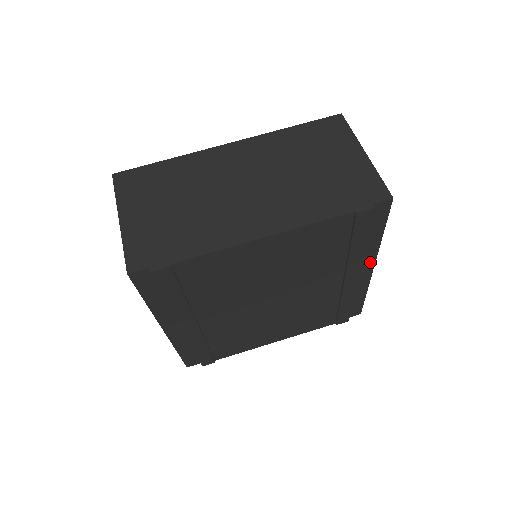
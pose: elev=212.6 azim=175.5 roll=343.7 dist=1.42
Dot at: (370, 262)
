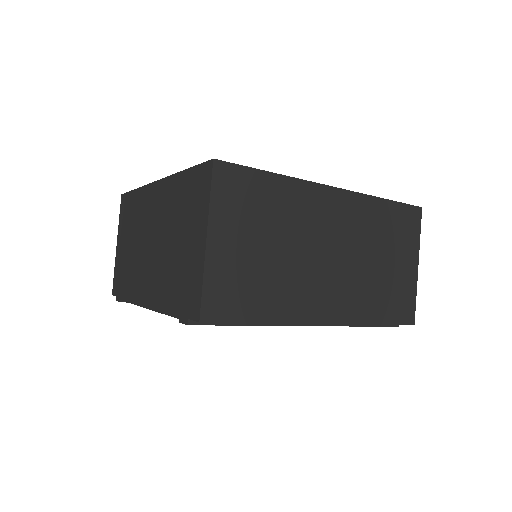
Dot at: occluded
